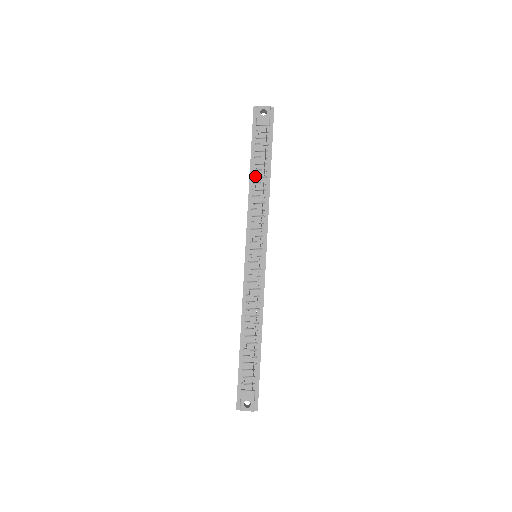
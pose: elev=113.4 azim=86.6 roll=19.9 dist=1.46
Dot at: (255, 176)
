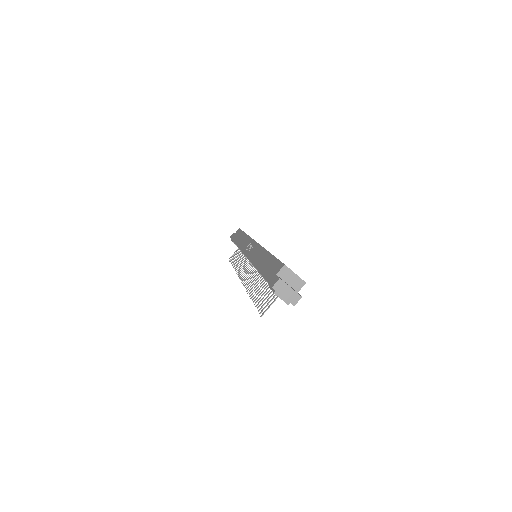
Dot at: occluded
